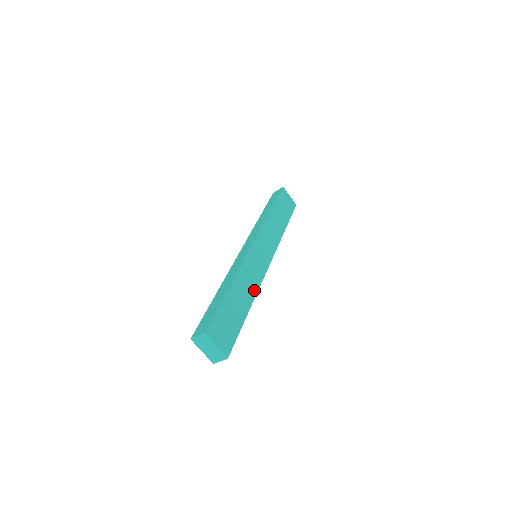
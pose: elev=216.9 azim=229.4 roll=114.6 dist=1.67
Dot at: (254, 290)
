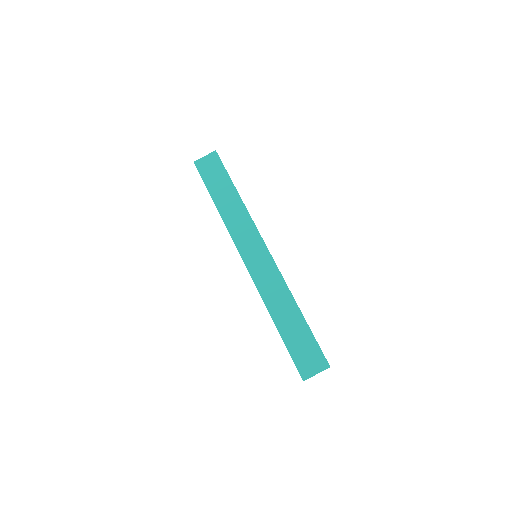
Dot at: (285, 291)
